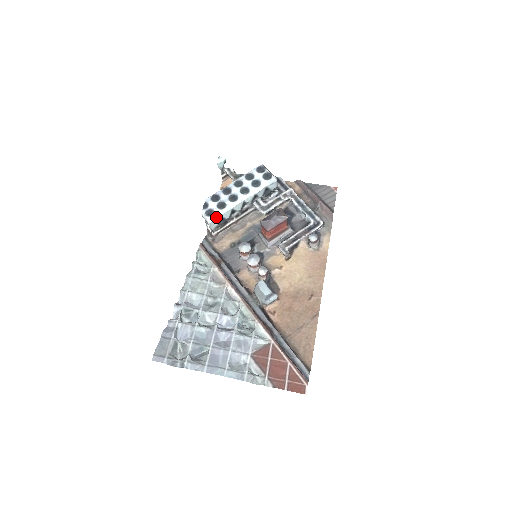
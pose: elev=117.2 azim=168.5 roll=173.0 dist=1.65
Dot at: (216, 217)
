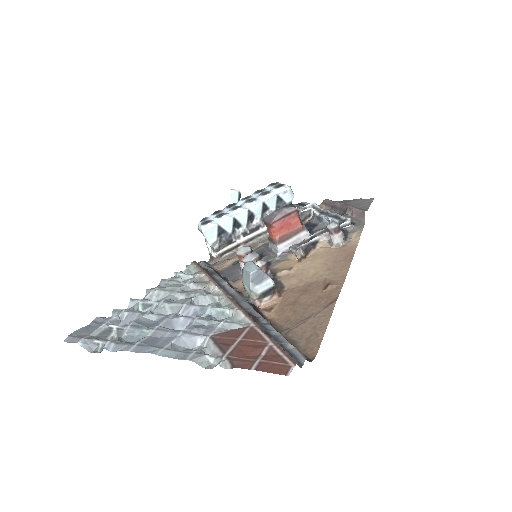
Dot at: (213, 225)
